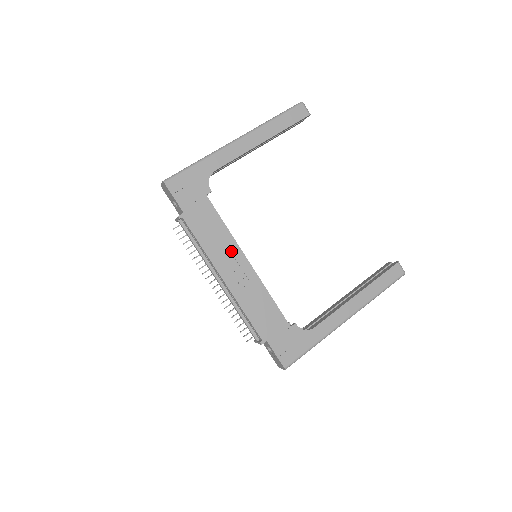
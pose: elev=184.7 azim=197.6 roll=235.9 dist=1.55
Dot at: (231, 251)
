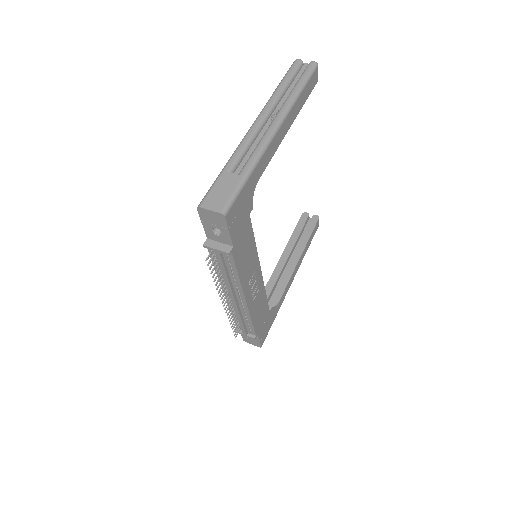
Dot at: (254, 268)
